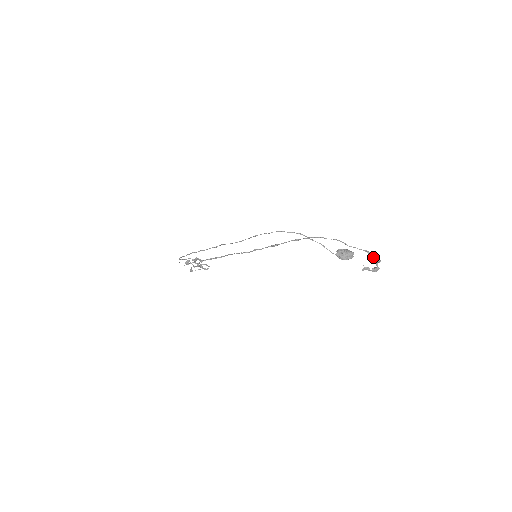
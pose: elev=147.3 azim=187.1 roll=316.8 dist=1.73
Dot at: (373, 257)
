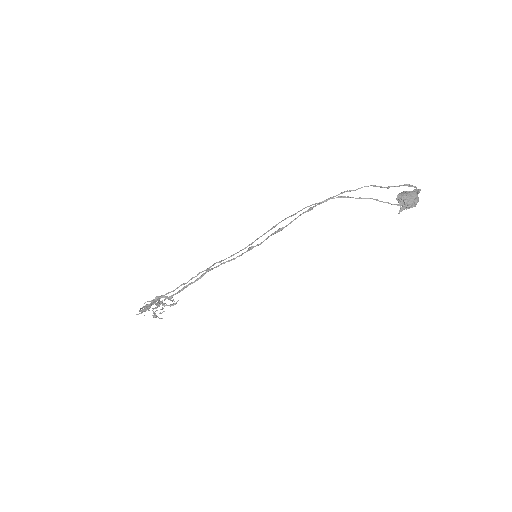
Dot at: (416, 189)
